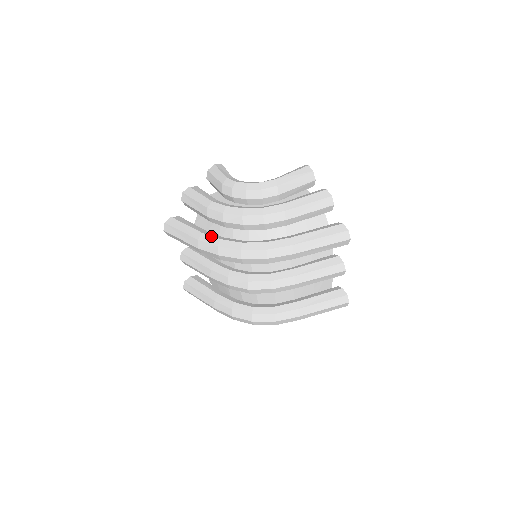
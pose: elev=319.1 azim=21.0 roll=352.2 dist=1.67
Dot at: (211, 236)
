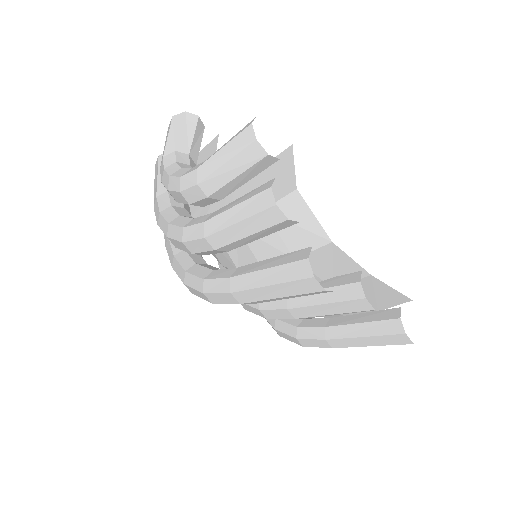
Dot at: (170, 246)
